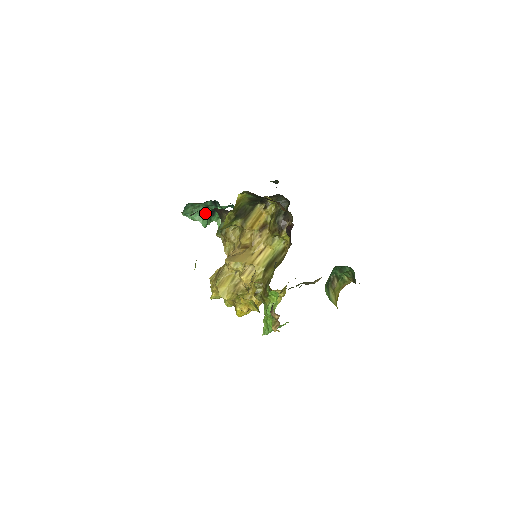
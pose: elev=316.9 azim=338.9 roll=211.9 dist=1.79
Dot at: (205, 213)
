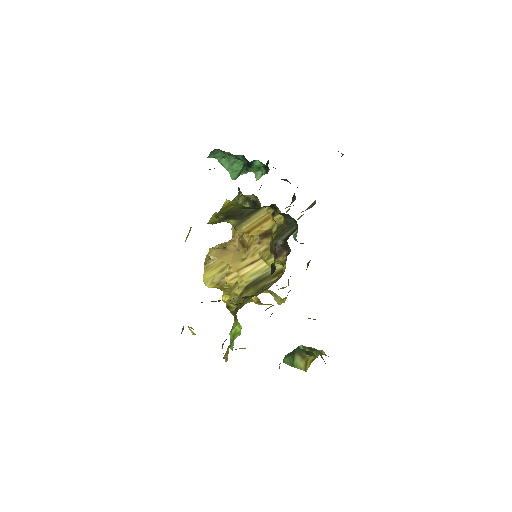
Dot at: (237, 164)
